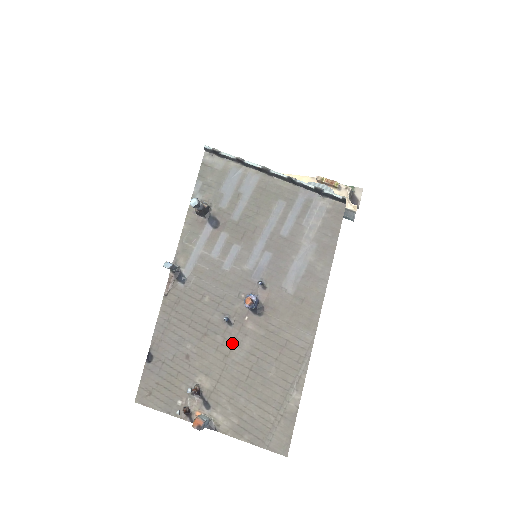
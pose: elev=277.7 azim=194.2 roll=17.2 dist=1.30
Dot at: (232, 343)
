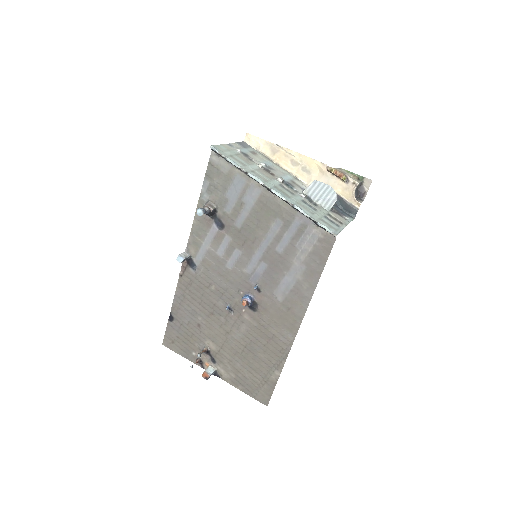
Dot at: (232, 325)
